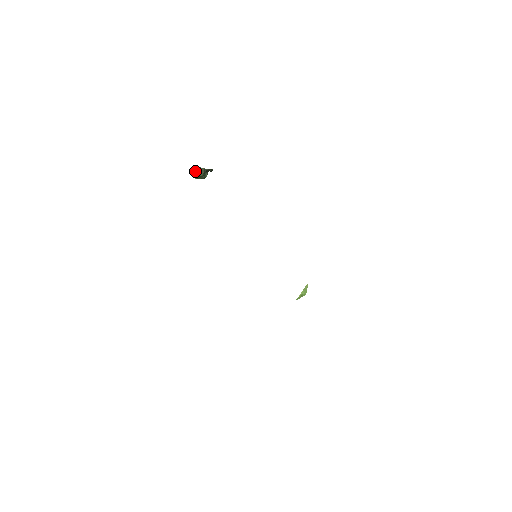
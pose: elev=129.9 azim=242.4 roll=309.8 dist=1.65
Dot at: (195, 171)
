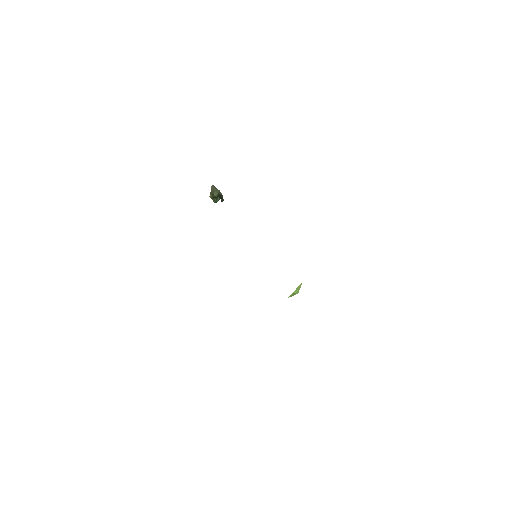
Dot at: (212, 189)
